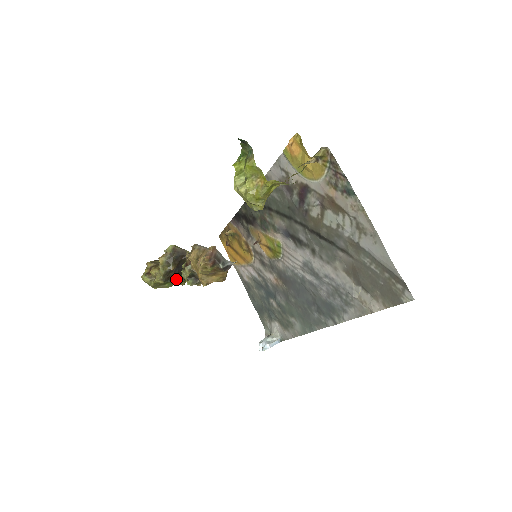
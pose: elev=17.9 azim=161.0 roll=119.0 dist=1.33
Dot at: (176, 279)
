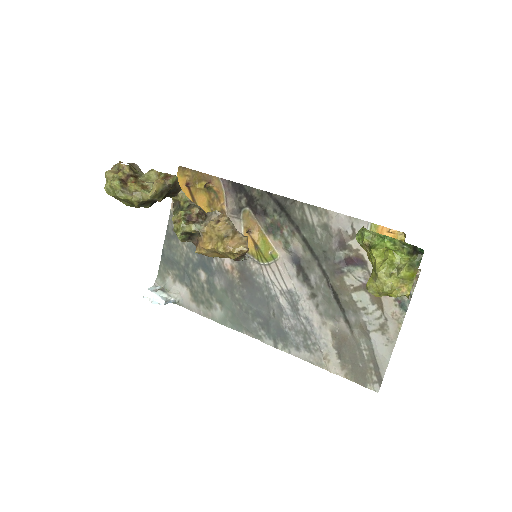
Dot at: occluded
